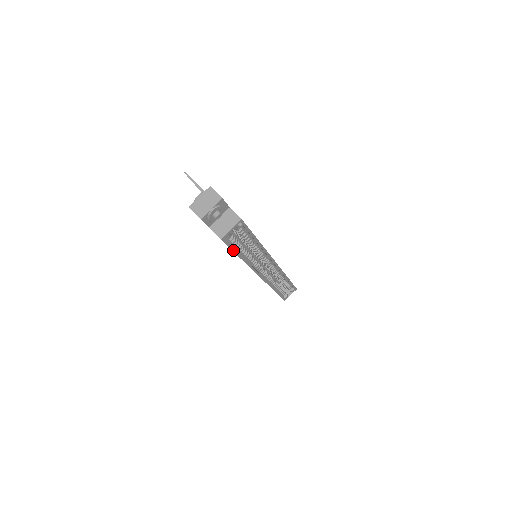
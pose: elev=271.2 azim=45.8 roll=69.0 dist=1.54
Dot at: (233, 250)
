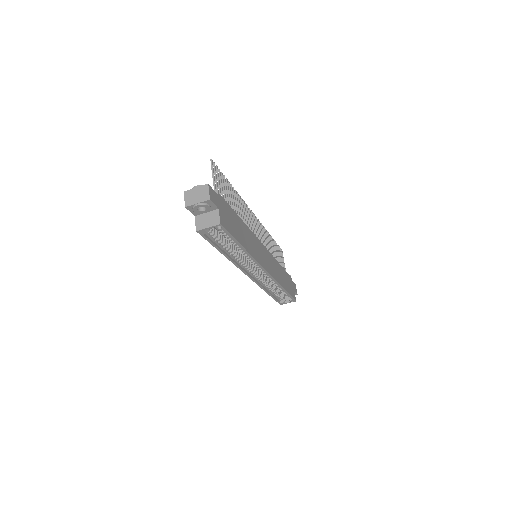
Dot at: (212, 244)
